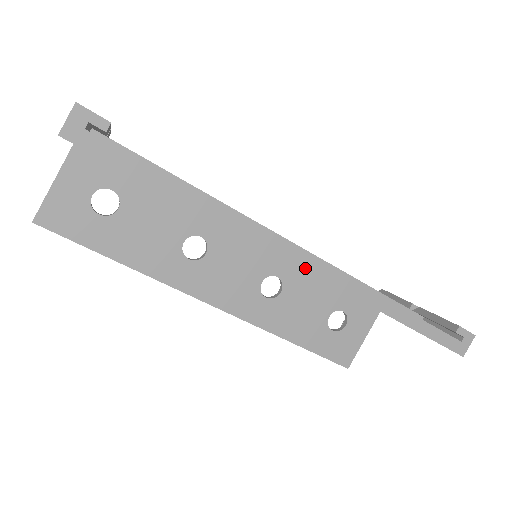
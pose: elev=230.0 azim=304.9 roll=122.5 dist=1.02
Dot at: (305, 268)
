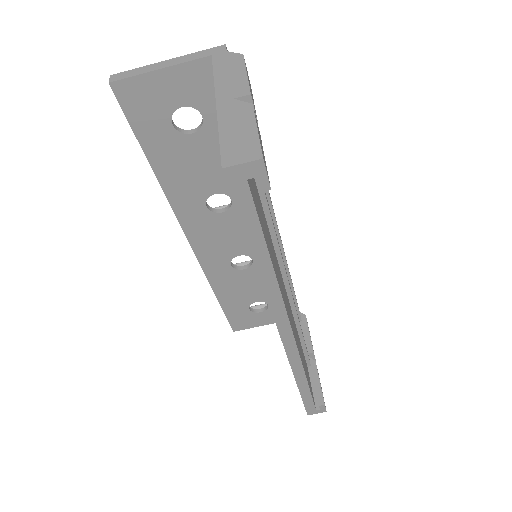
Dot at: (283, 339)
